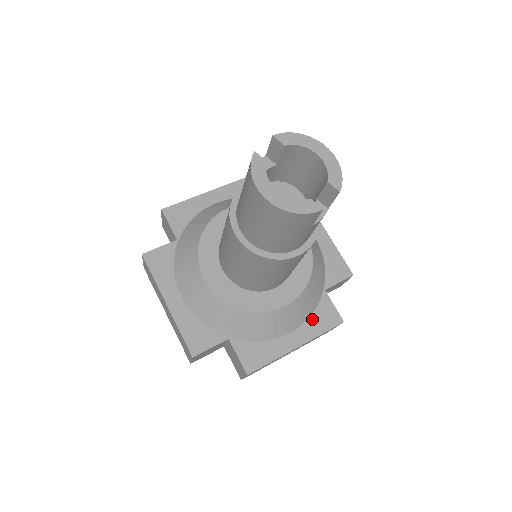
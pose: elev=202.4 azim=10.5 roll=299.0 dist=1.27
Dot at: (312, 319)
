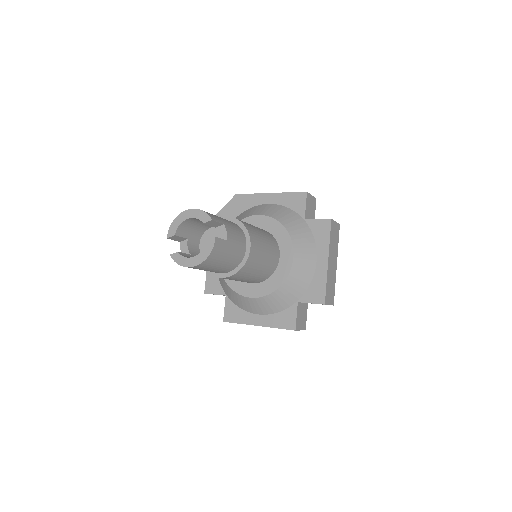
Dot at: (317, 240)
